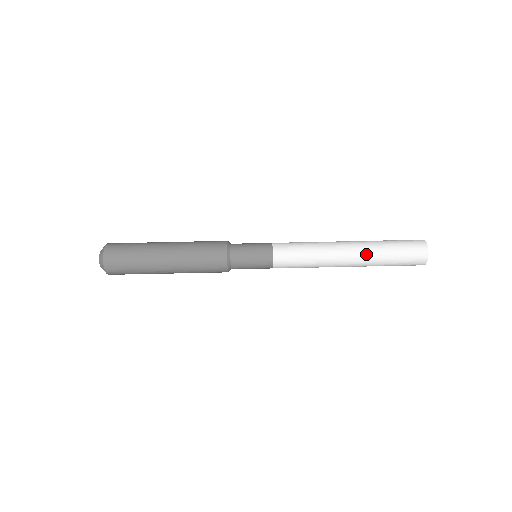
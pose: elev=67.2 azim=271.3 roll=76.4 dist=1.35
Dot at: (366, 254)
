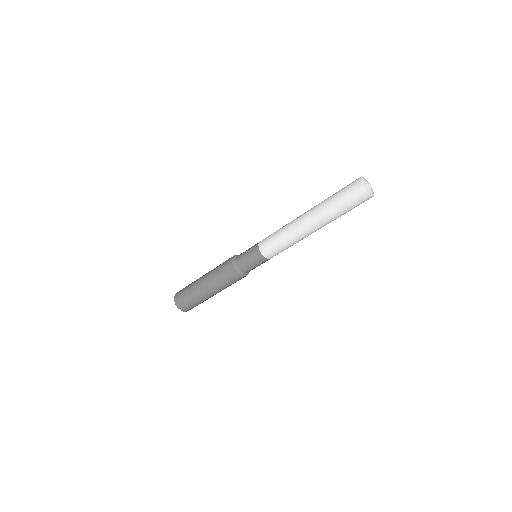
Dot at: (317, 212)
